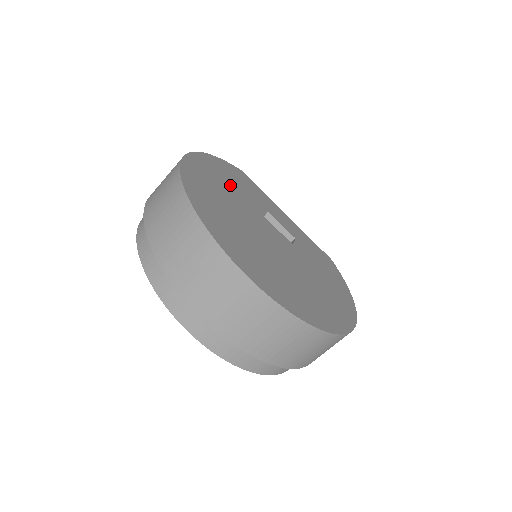
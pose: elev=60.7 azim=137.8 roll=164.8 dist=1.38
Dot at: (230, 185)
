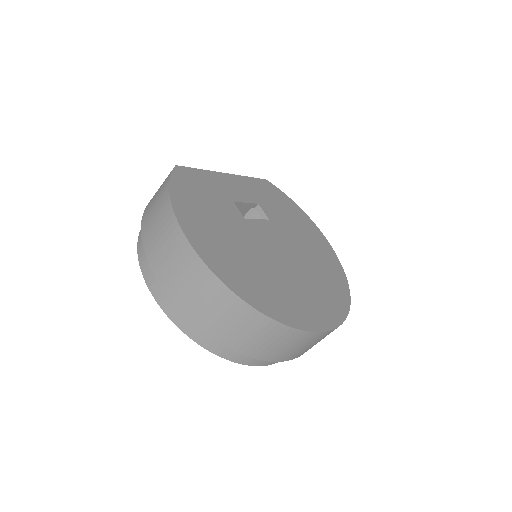
Dot at: (216, 222)
